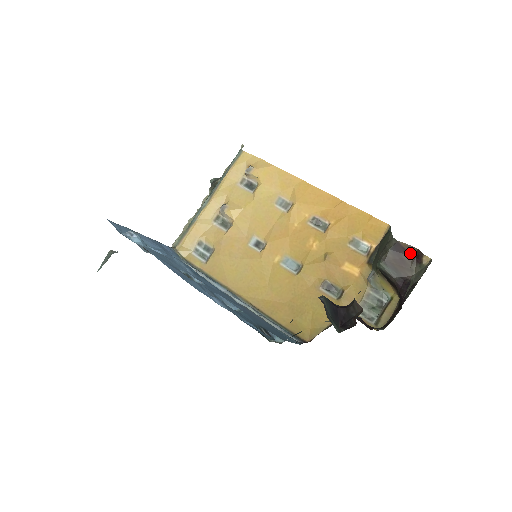
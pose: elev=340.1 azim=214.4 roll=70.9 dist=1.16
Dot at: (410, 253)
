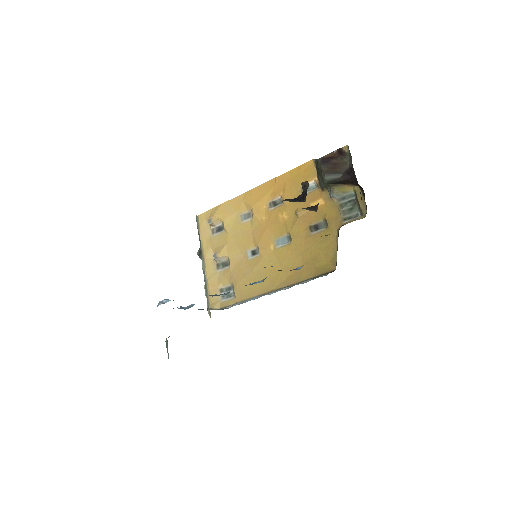
Dot at: (335, 156)
